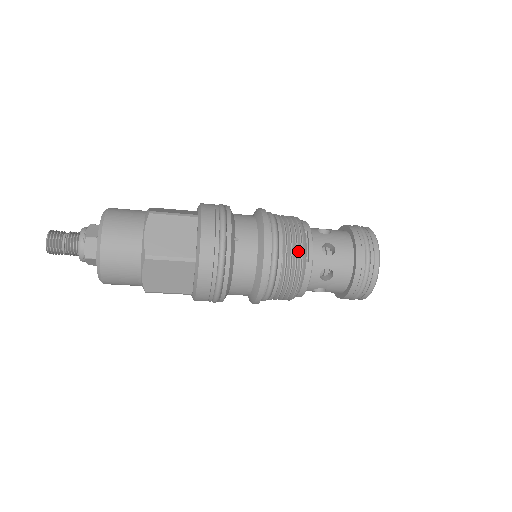
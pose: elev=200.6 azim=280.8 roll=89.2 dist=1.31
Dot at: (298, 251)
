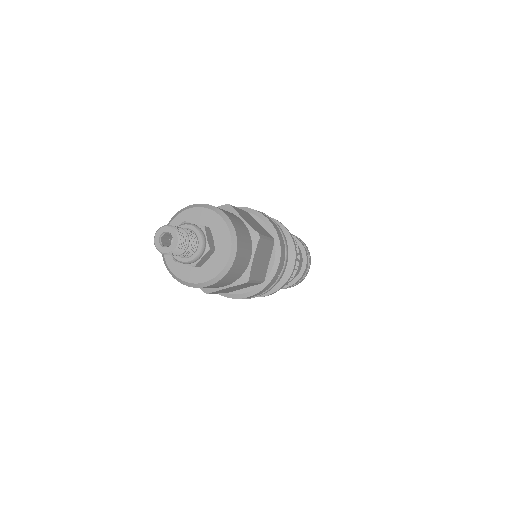
Dot at: occluded
